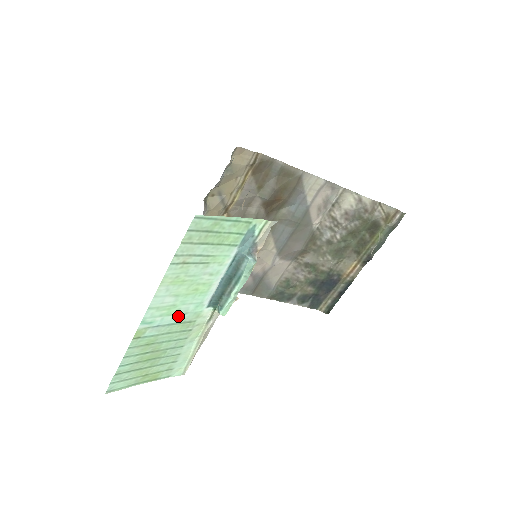
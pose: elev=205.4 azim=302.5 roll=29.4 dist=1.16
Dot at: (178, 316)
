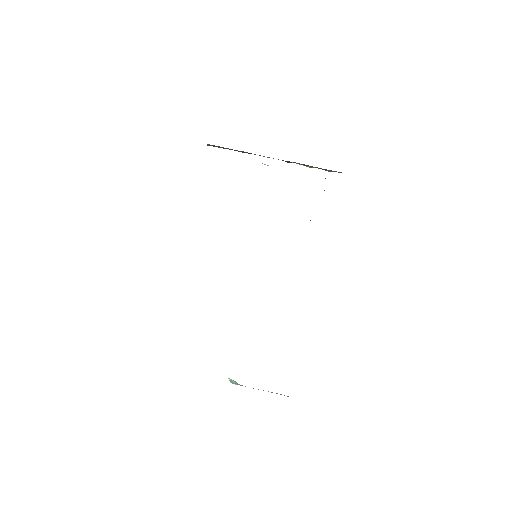
Dot at: occluded
